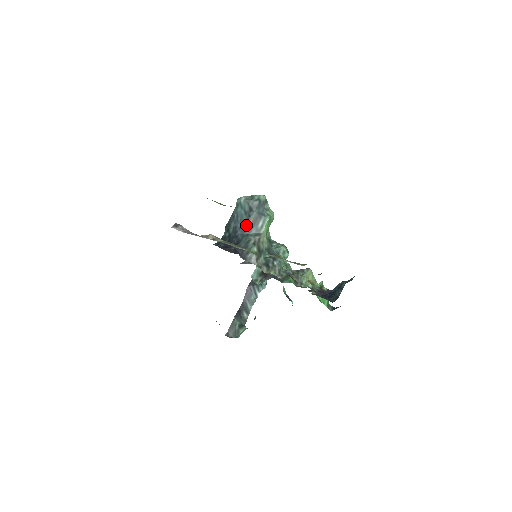
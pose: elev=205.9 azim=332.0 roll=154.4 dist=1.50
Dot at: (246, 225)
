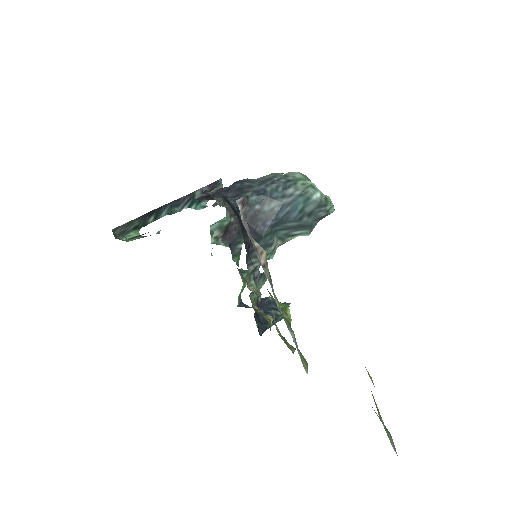
Dot at: (286, 222)
